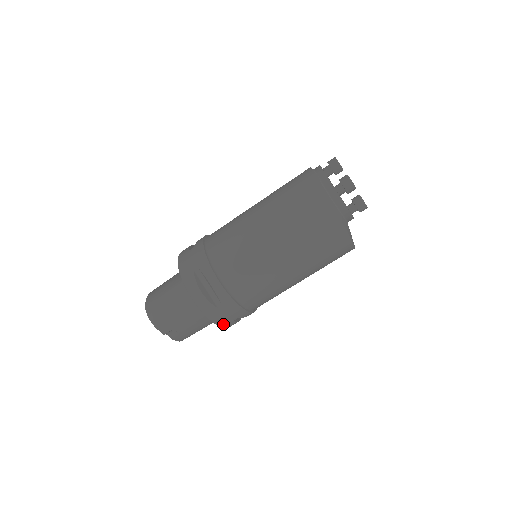
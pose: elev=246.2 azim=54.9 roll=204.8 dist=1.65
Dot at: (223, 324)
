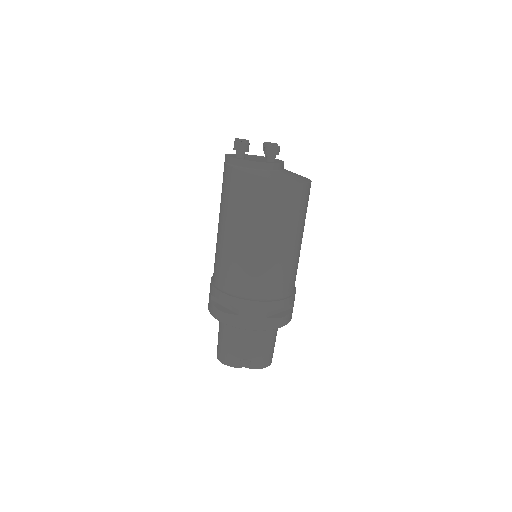
Dot at: (260, 326)
